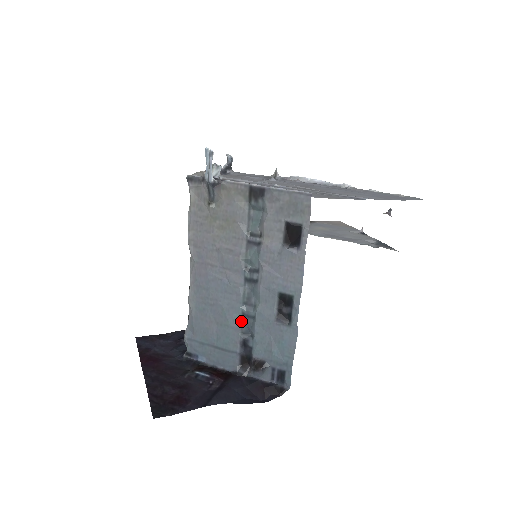
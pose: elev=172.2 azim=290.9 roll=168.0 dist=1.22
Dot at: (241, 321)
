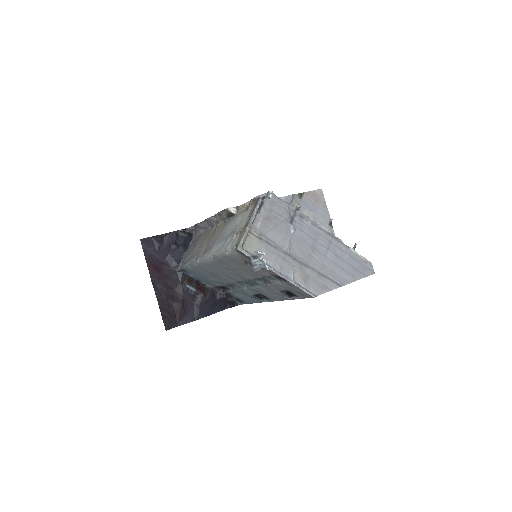
Dot at: (230, 284)
